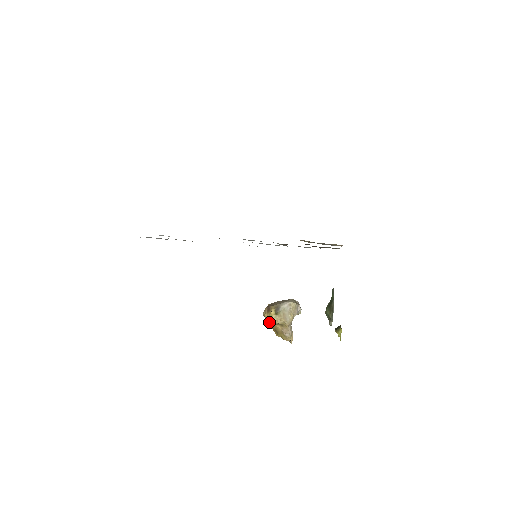
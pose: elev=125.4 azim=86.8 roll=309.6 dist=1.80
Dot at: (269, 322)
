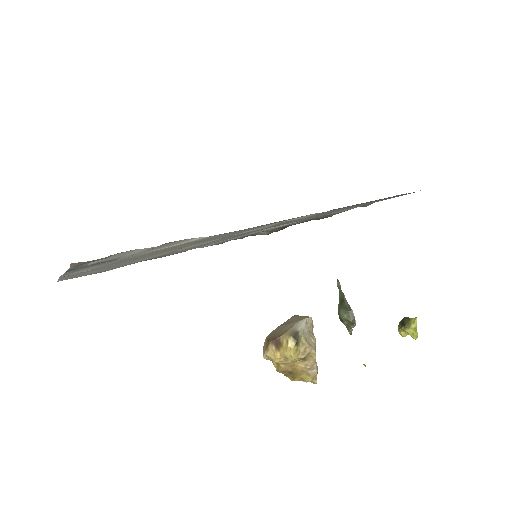
Dot at: (280, 364)
